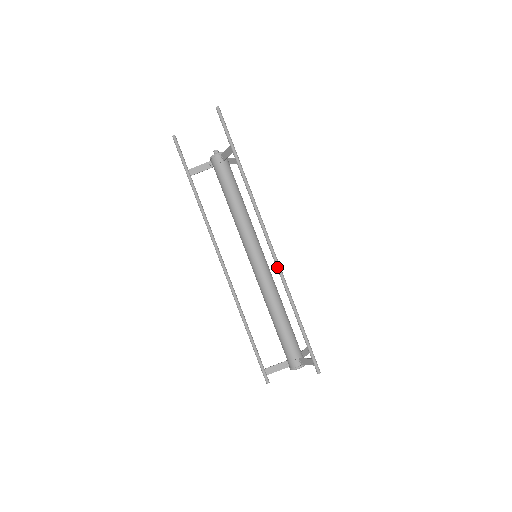
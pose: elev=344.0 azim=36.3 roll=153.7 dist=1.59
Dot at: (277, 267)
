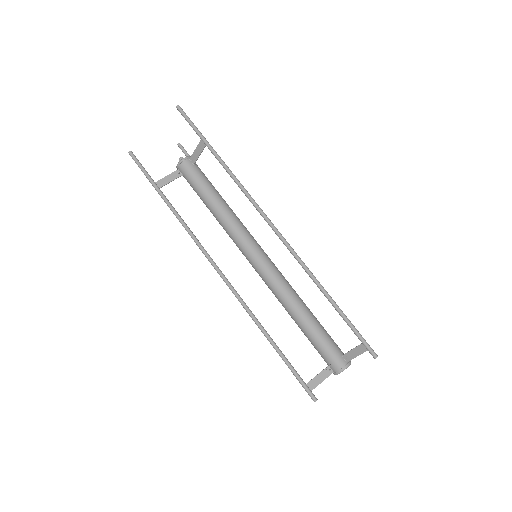
Dot at: (290, 249)
